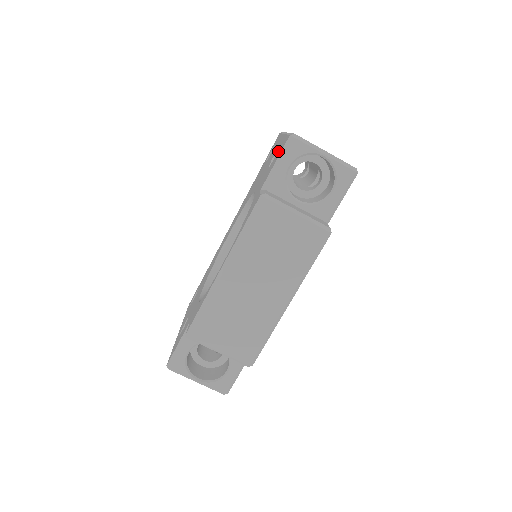
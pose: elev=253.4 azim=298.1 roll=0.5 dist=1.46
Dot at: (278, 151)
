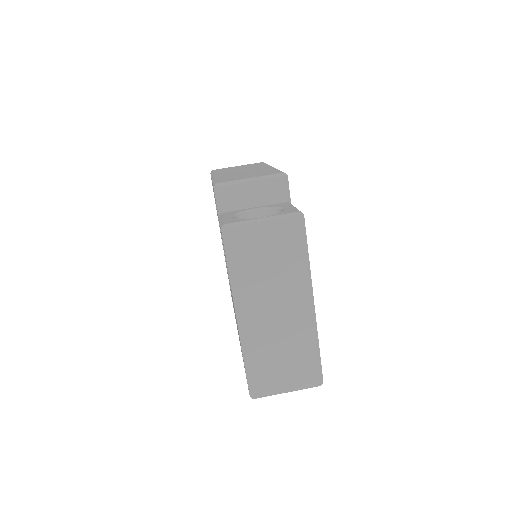
Dot at: occluded
